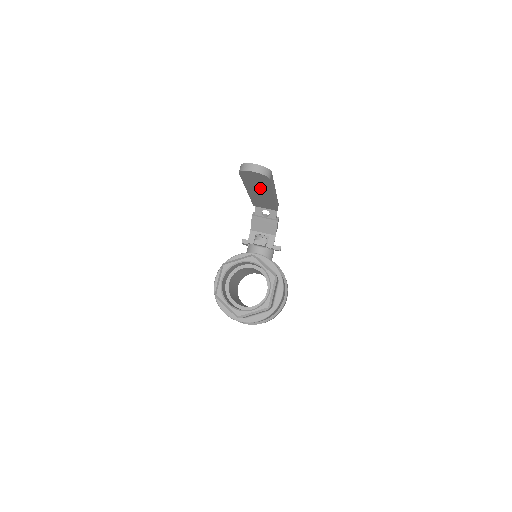
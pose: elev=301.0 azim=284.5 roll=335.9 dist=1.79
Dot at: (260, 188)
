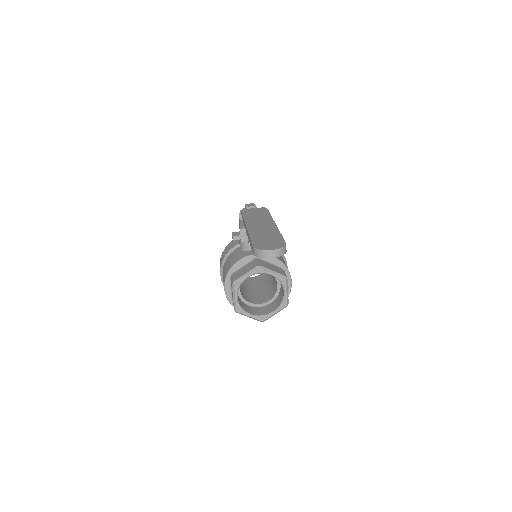
Dot at: occluded
